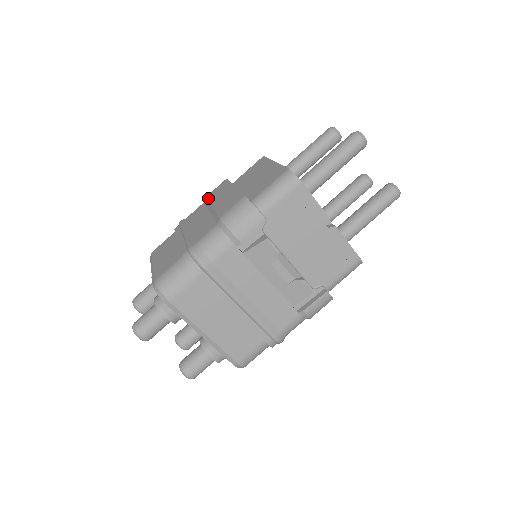
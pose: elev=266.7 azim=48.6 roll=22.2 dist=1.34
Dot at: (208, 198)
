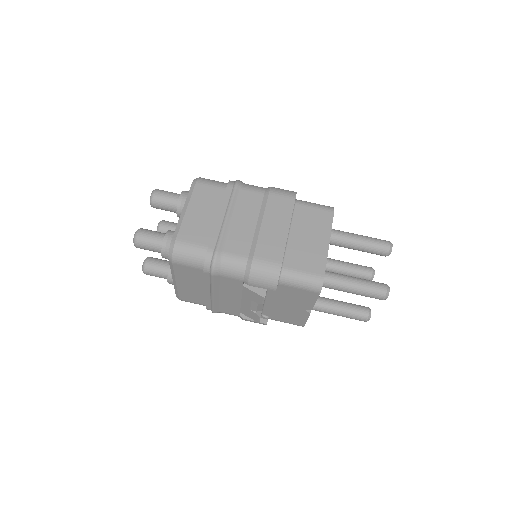
Dot at: (269, 200)
